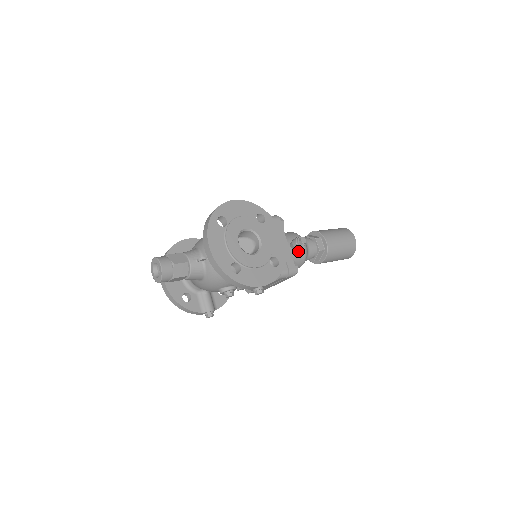
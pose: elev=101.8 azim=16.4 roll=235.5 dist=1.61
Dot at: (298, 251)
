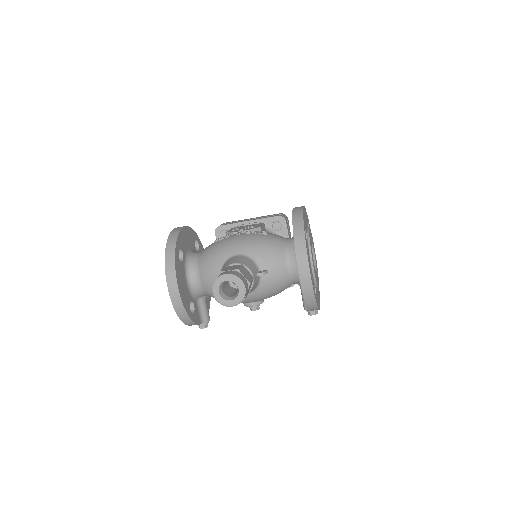
Dot at: occluded
